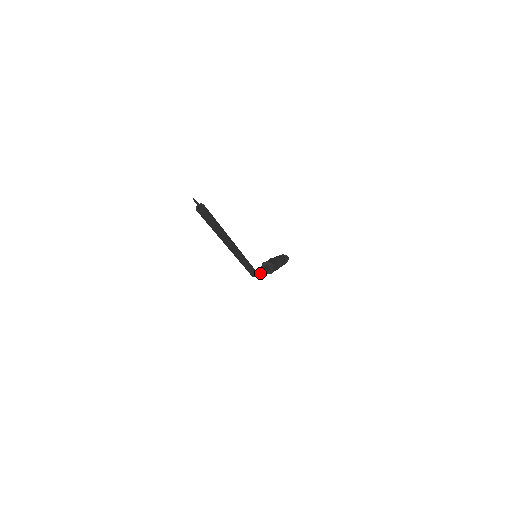
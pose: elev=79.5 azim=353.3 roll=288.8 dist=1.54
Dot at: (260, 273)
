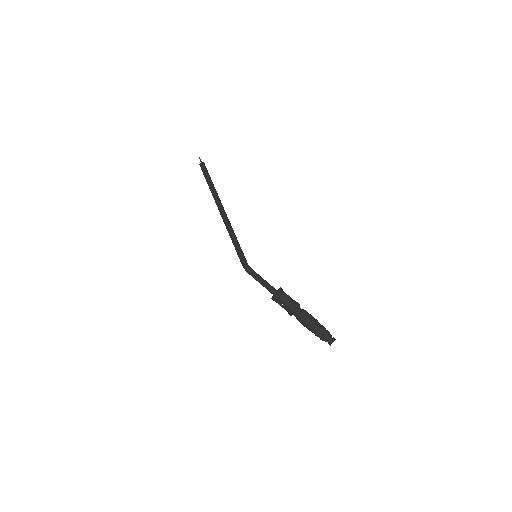
Dot at: (253, 271)
